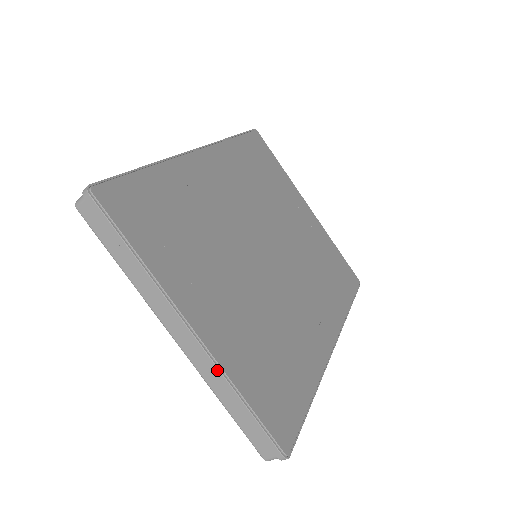
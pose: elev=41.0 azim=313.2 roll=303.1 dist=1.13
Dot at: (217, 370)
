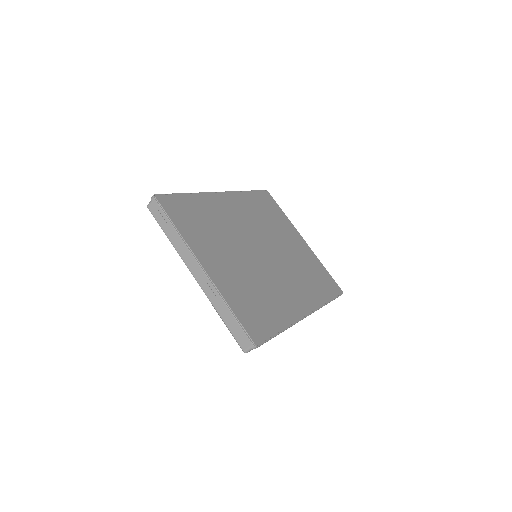
Dot at: (216, 291)
